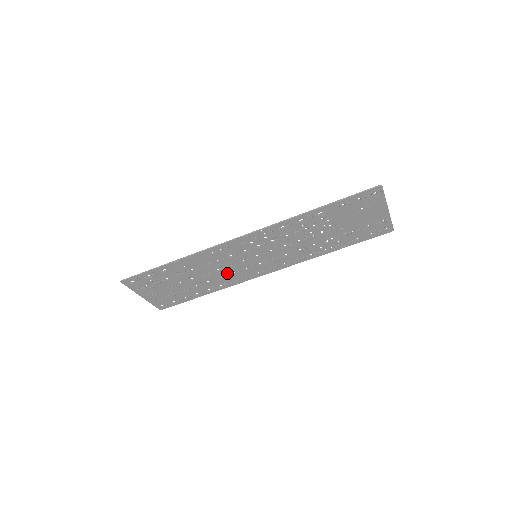
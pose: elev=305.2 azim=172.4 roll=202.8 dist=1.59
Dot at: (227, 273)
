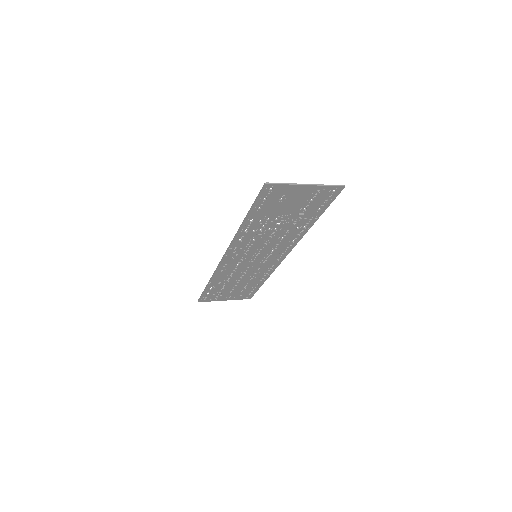
Dot at: (255, 270)
